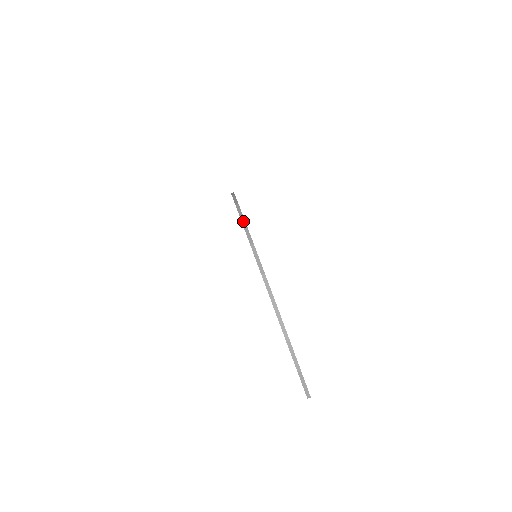
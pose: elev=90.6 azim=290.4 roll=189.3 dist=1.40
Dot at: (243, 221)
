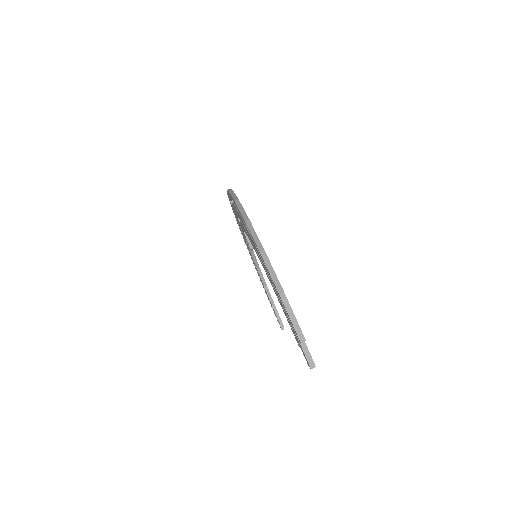
Dot at: (228, 189)
